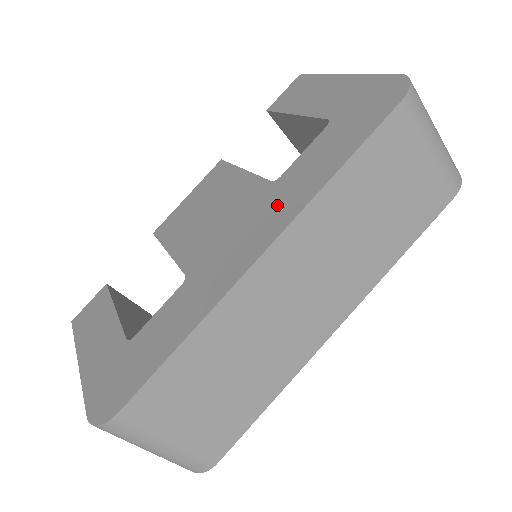
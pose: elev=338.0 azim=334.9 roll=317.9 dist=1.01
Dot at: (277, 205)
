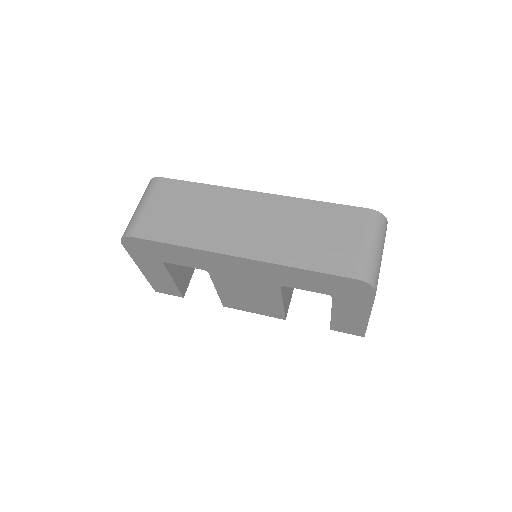
Dot at: occluded
